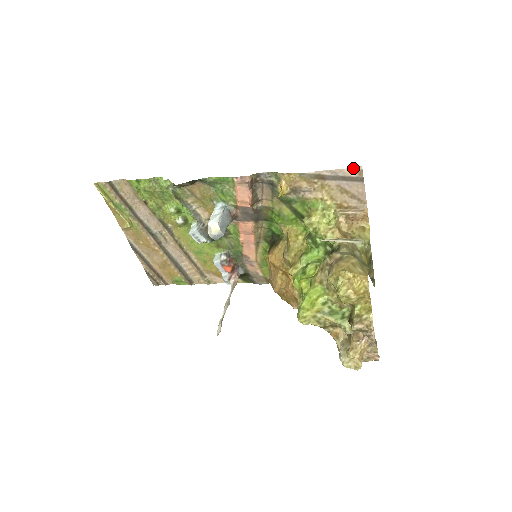
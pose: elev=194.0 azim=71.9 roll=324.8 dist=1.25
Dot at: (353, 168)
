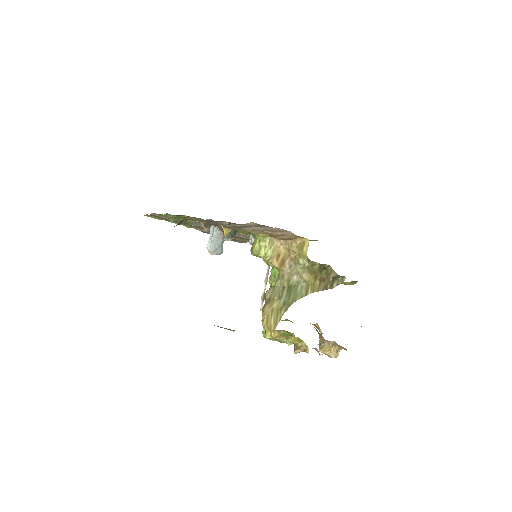
Dot at: (248, 223)
